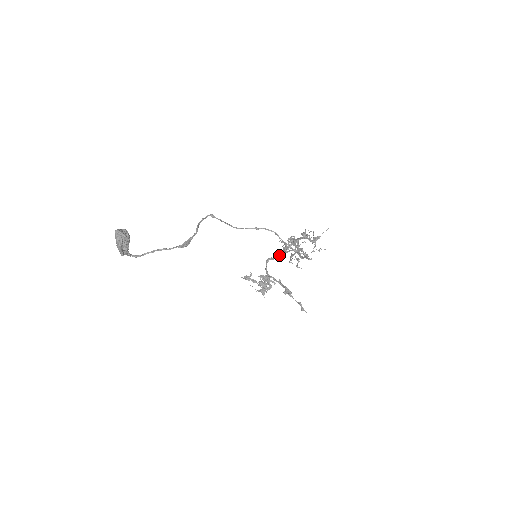
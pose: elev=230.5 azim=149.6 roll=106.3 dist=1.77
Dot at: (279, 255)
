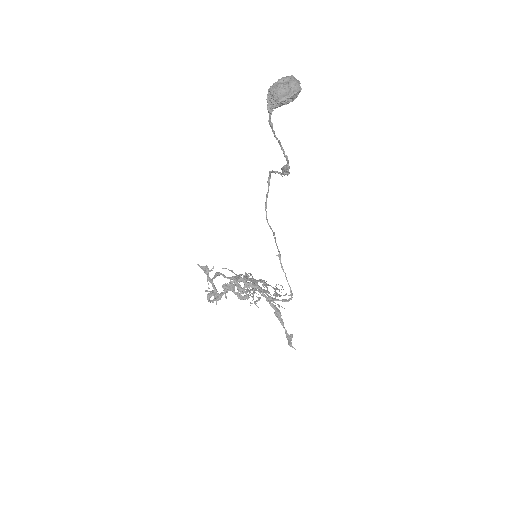
Dot at: (235, 279)
